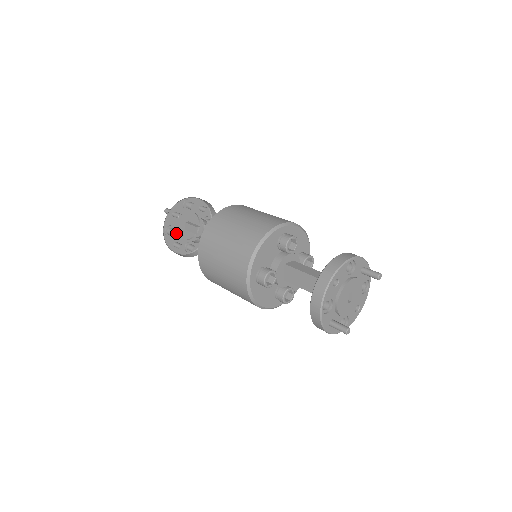
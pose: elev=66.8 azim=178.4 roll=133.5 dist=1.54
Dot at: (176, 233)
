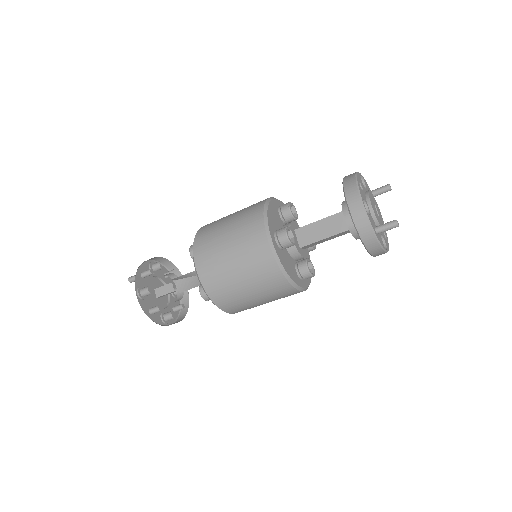
Dot at: (148, 298)
